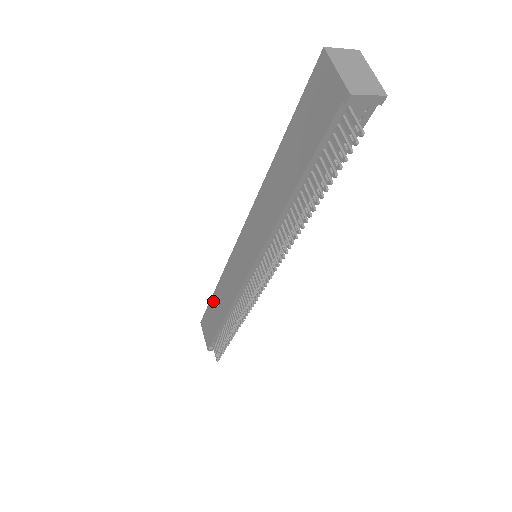
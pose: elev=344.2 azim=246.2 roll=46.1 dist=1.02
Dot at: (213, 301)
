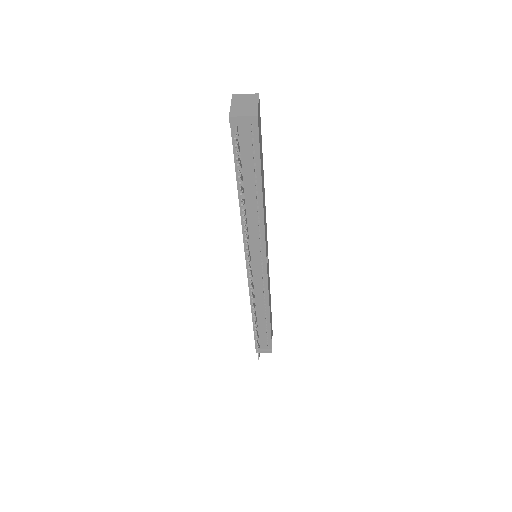
Dot at: occluded
